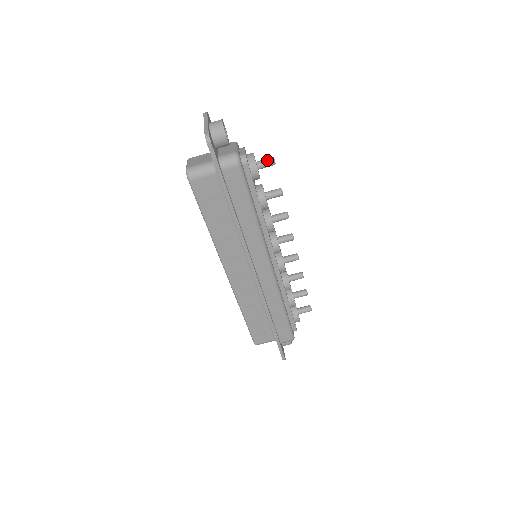
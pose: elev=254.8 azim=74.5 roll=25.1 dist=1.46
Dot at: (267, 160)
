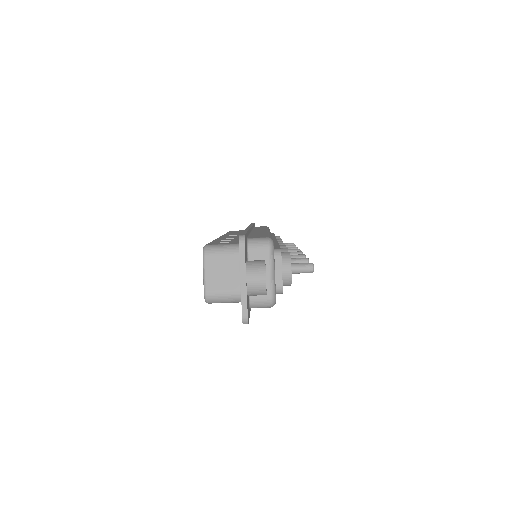
Dot at: (305, 271)
